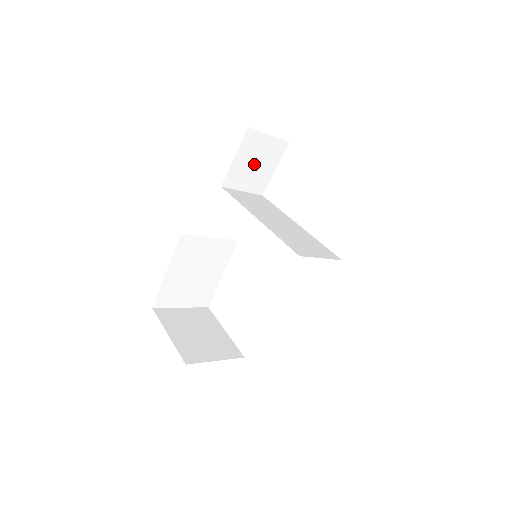
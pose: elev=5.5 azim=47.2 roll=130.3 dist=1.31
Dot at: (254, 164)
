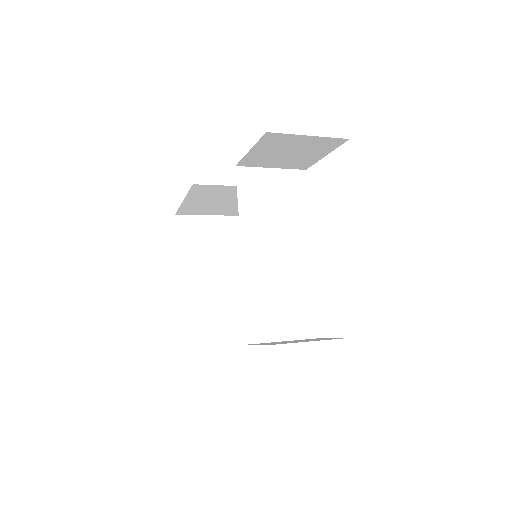
Dot at: (286, 153)
